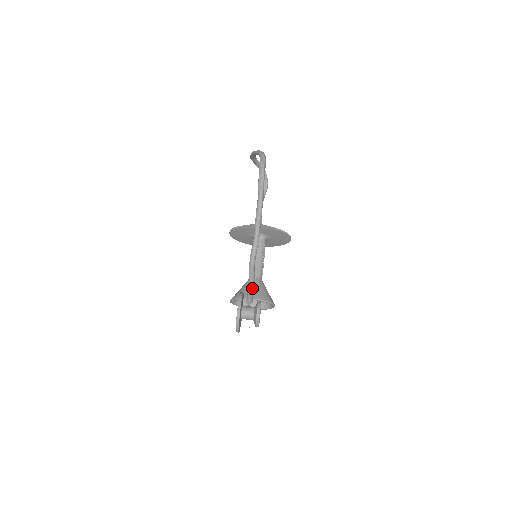
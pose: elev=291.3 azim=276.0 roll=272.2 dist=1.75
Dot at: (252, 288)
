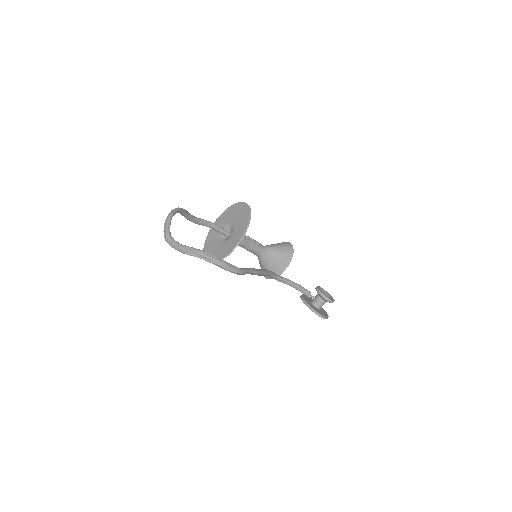
Dot at: (300, 288)
